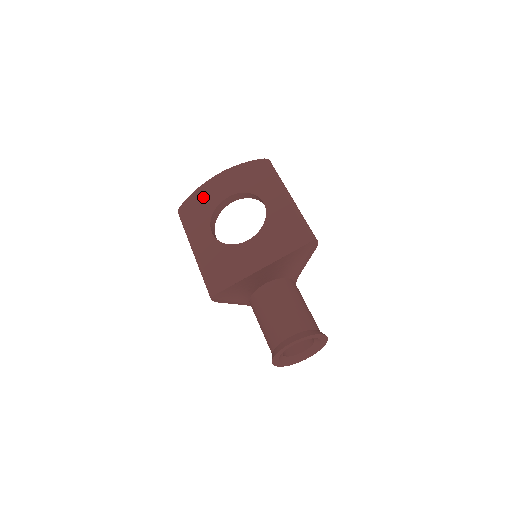
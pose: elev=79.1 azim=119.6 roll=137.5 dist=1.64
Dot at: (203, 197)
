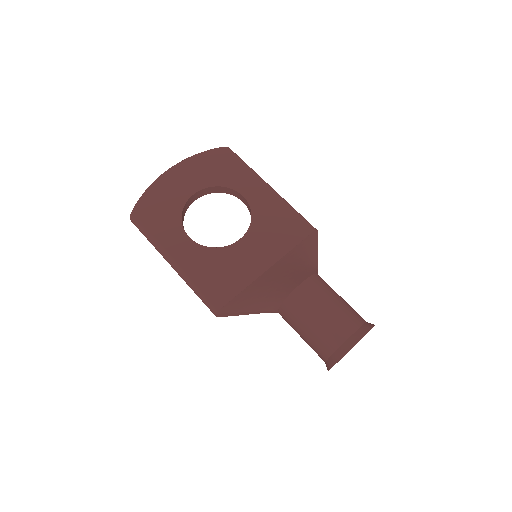
Dot at: (161, 196)
